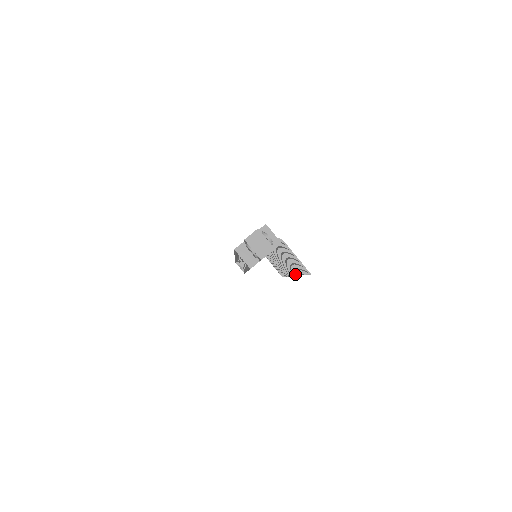
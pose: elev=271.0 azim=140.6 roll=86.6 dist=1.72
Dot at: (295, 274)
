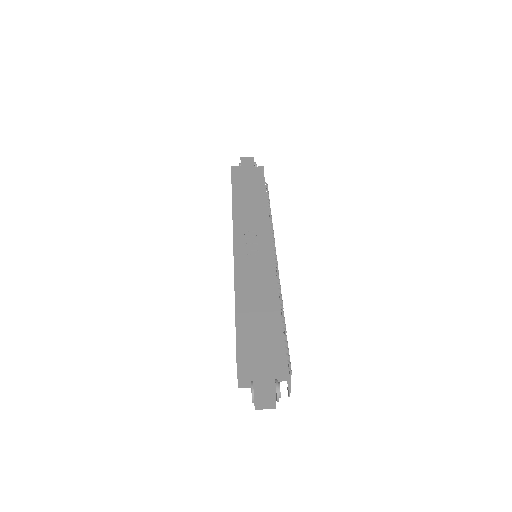
Dot at: occluded
